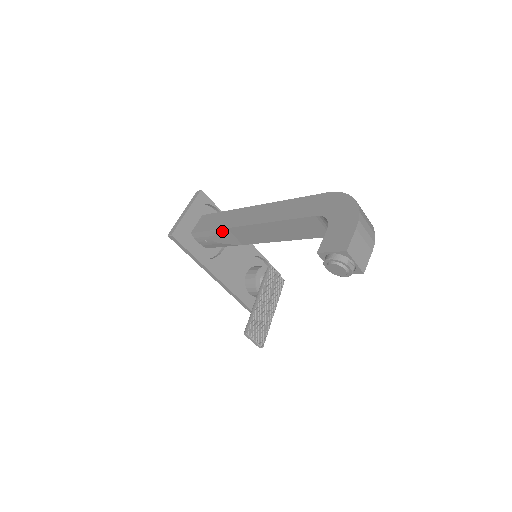
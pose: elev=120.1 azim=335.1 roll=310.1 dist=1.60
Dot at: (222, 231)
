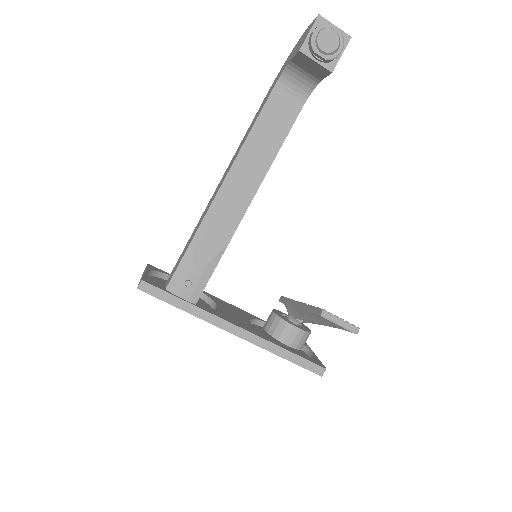
Dot at: (199, 234)
